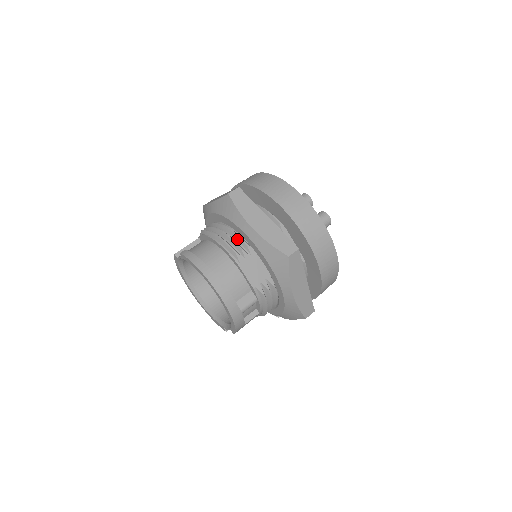
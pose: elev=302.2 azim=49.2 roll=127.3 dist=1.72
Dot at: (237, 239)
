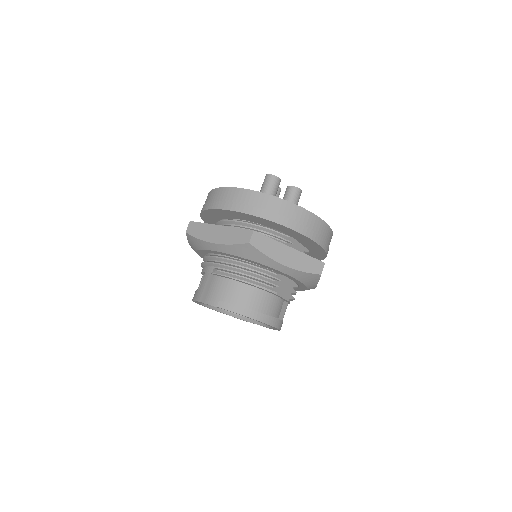
Dot at: (264, 272)
